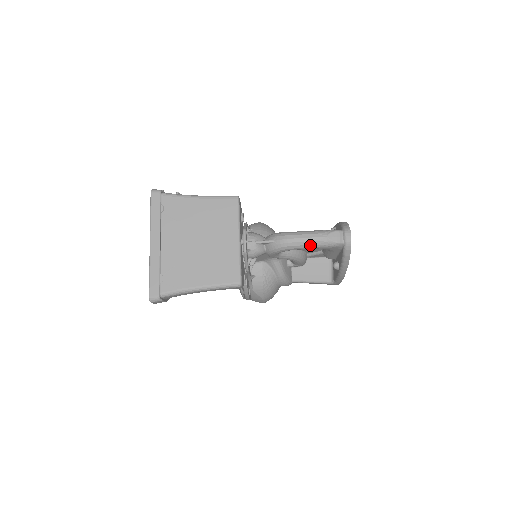
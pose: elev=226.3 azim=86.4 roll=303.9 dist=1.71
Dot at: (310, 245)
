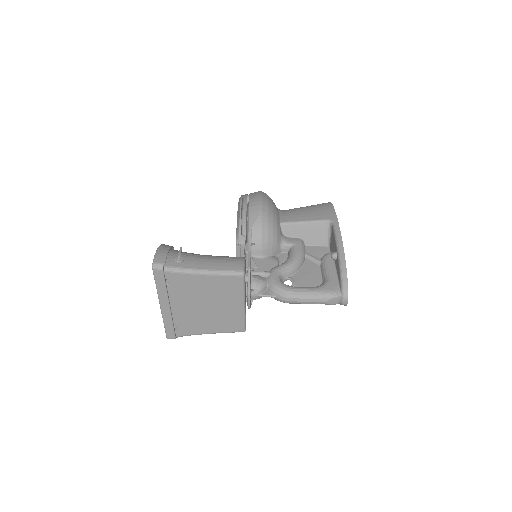
Dot at: occluded
